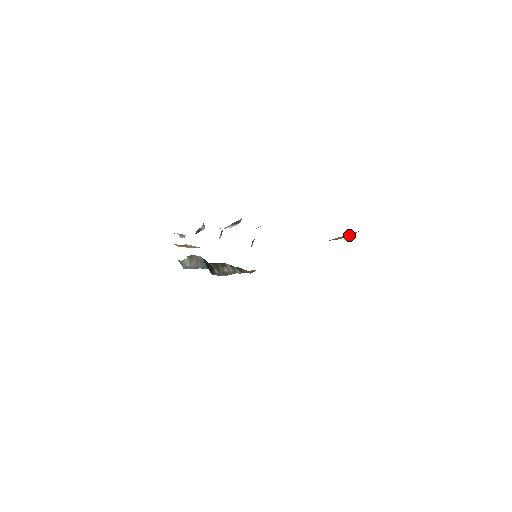
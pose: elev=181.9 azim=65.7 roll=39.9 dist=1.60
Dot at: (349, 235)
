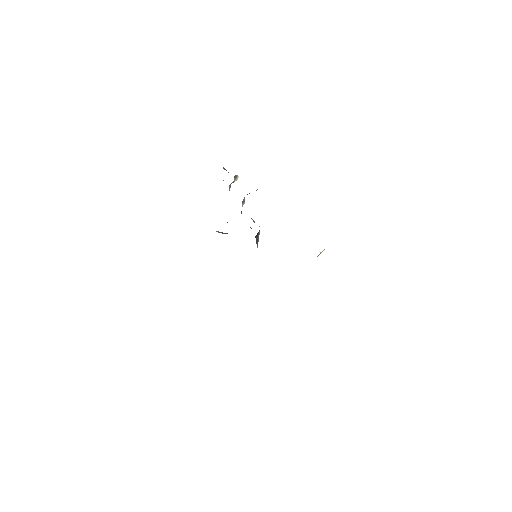
Dot at: occluded
